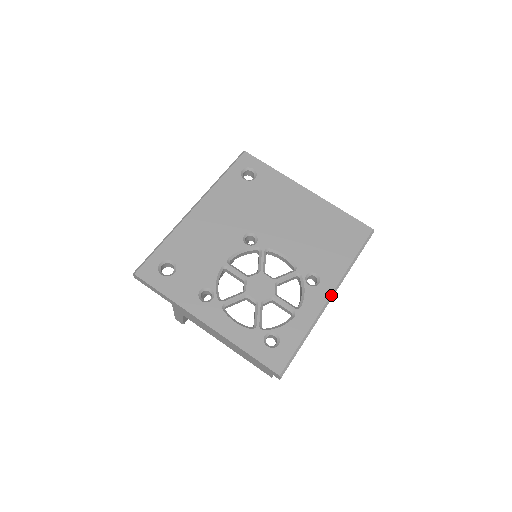
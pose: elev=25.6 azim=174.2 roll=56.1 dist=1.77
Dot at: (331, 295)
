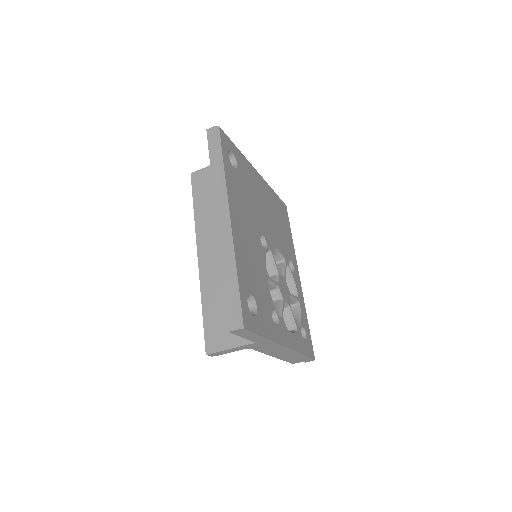
Dot at: (299, 276)
